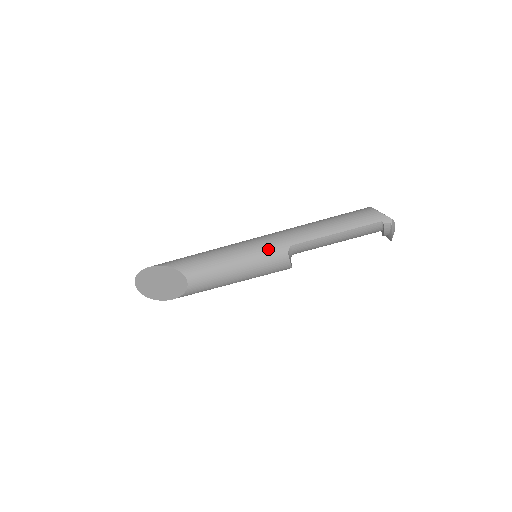
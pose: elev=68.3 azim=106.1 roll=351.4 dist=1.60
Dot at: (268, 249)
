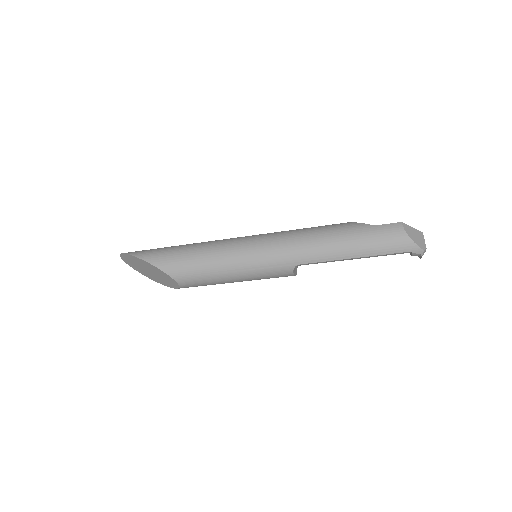
Dot at: (270, 265)
